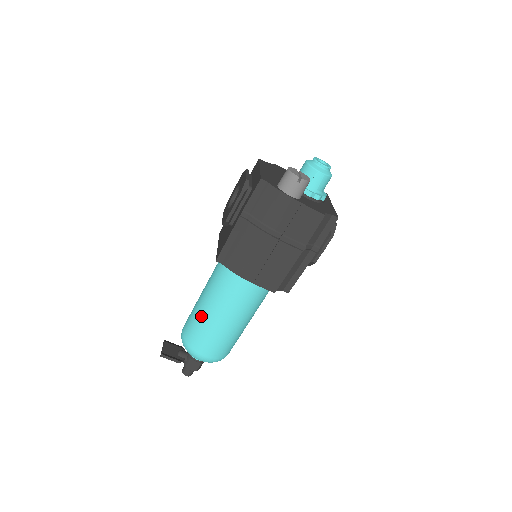
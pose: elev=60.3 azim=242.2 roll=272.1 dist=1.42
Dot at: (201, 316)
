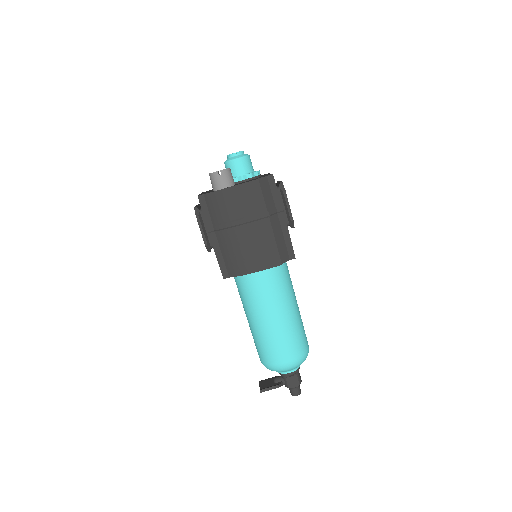
Dot at: (257, 333)
